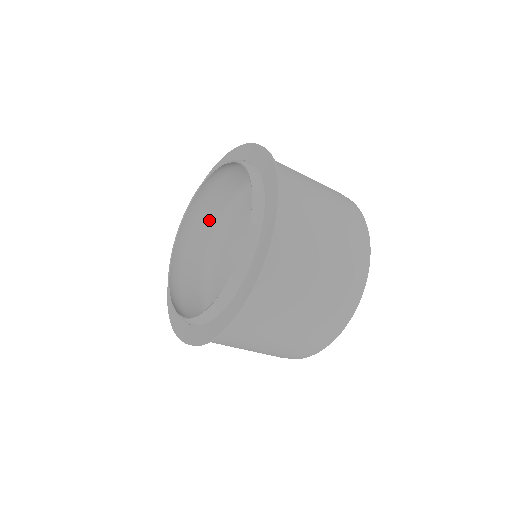
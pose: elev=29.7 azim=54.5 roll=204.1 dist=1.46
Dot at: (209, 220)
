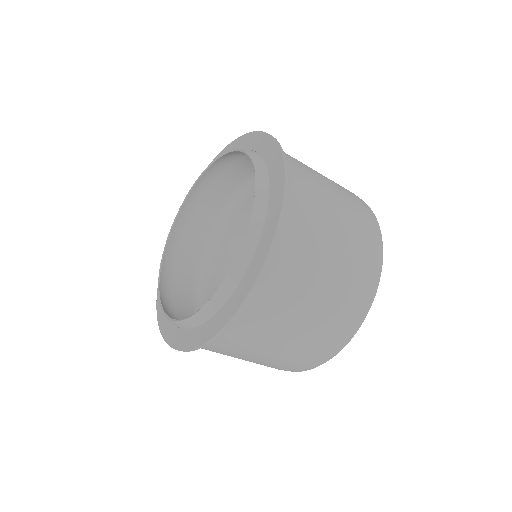
Dot at: (193, 247)
